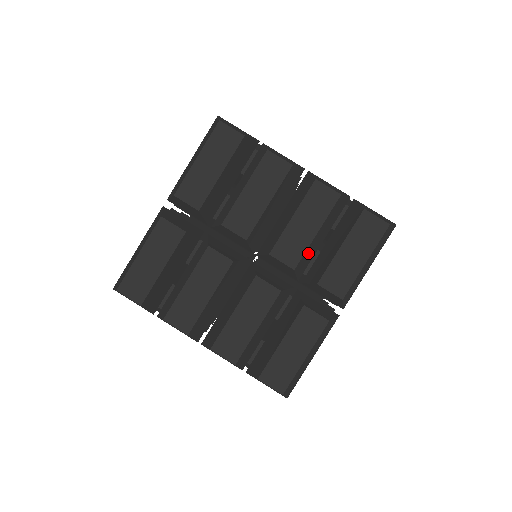
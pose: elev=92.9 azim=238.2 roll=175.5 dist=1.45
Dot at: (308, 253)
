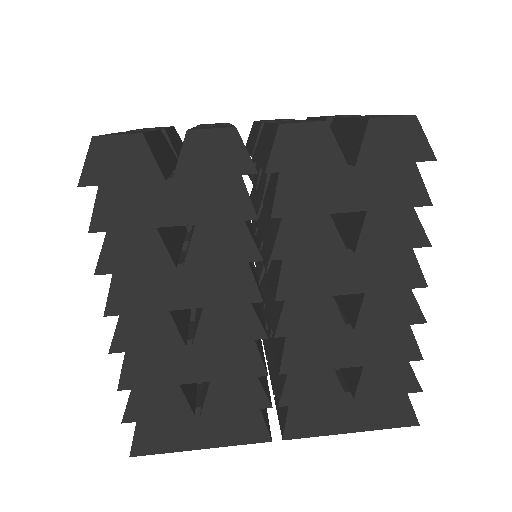
Dot at: occluded
